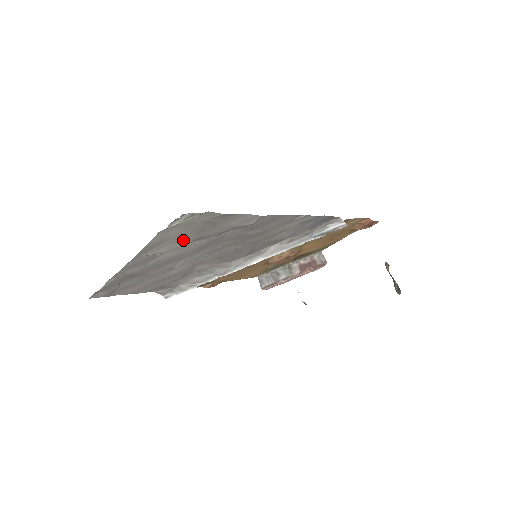
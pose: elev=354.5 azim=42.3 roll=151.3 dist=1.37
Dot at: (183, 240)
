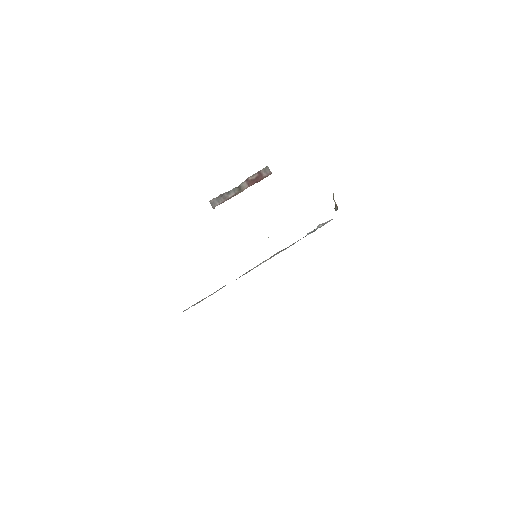
Dot at: occluded
